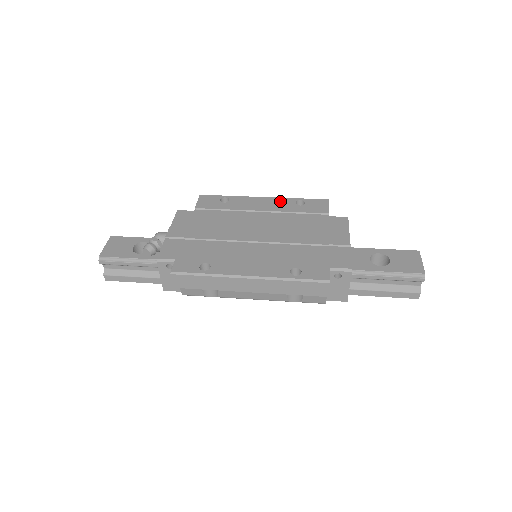
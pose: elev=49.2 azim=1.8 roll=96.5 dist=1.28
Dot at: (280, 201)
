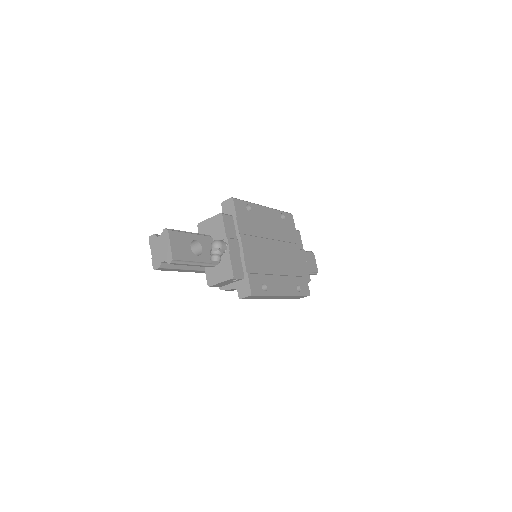
Dot at: (274, 213)
